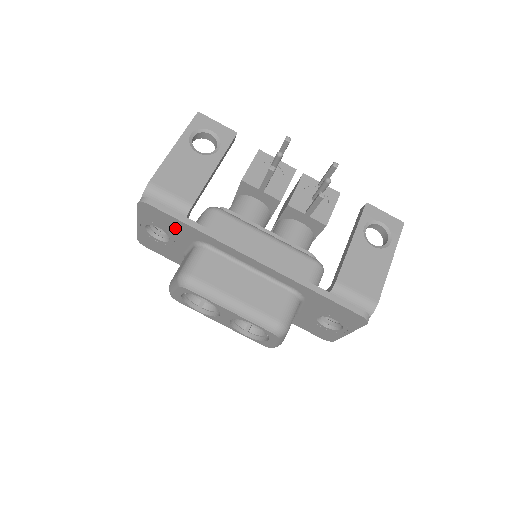
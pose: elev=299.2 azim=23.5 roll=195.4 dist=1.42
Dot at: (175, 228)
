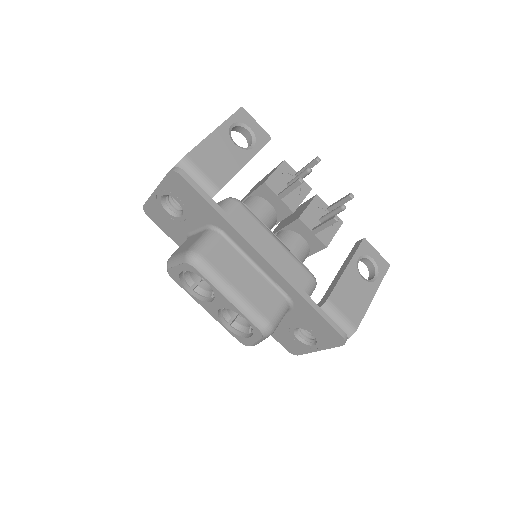
Dot at: (196, 206)
